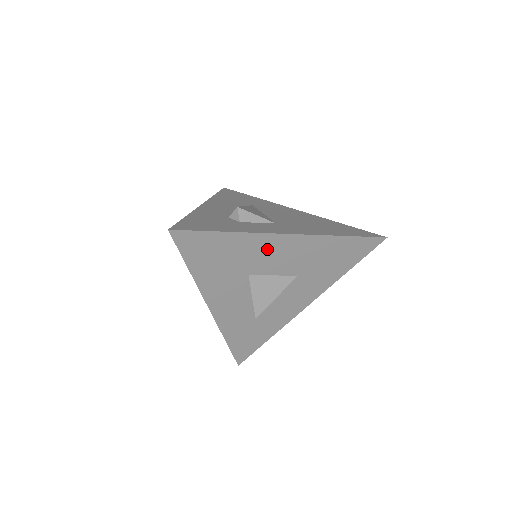
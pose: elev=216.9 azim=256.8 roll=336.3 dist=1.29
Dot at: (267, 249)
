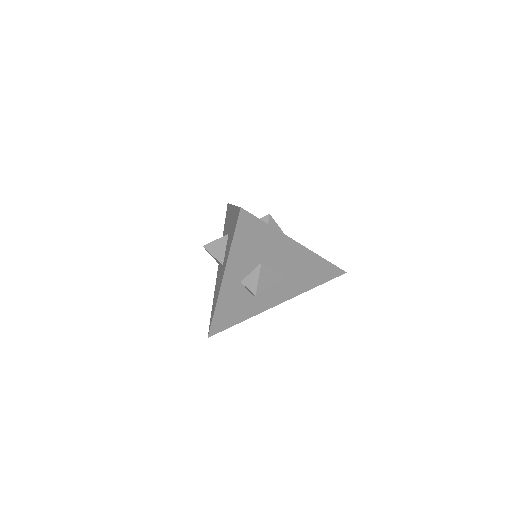
Dot at: (282, 249)
